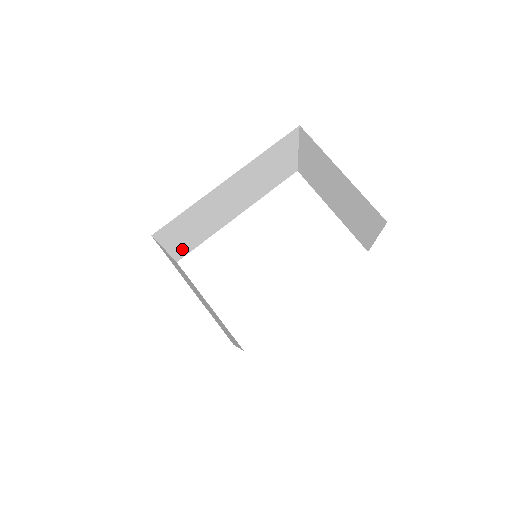
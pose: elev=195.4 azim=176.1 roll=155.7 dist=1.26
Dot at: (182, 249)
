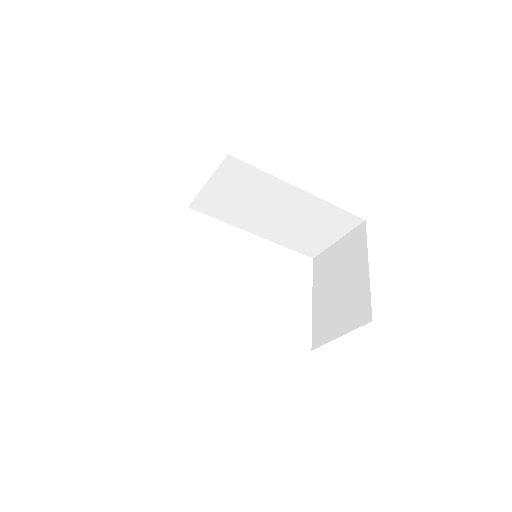
Dot at: (207, 201)
